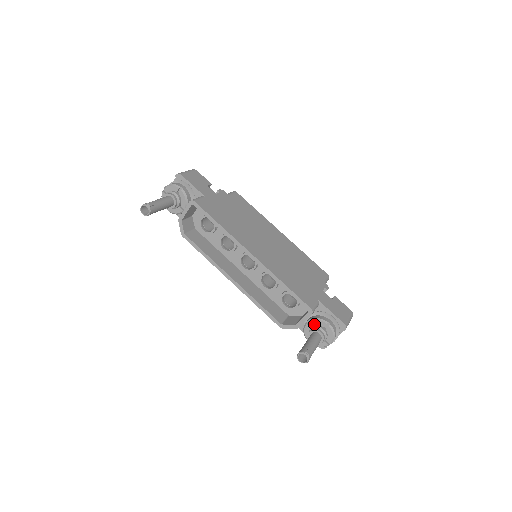
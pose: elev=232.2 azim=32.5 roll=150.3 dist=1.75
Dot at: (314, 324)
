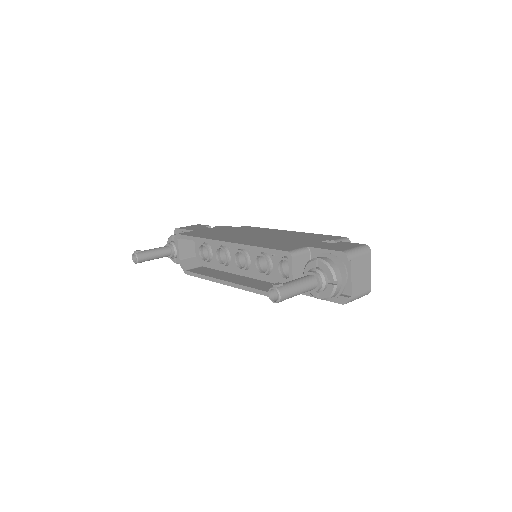
Dot at: occluded
